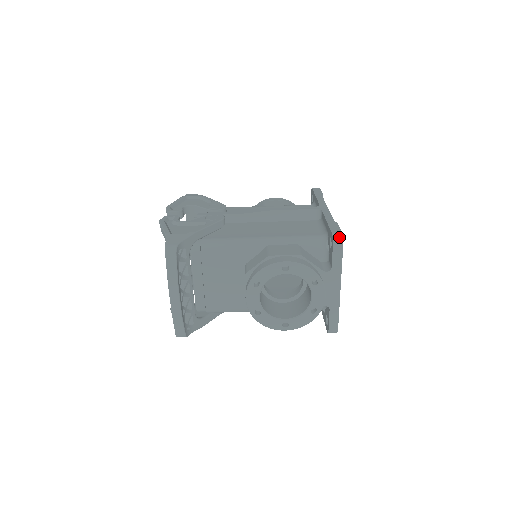
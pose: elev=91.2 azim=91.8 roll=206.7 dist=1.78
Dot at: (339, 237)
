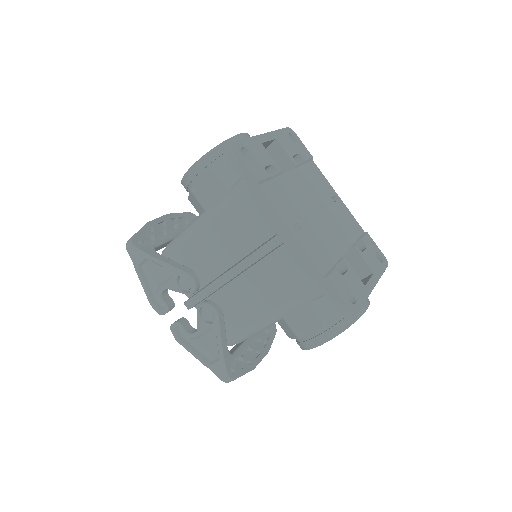
Dot at: (350, 315)
